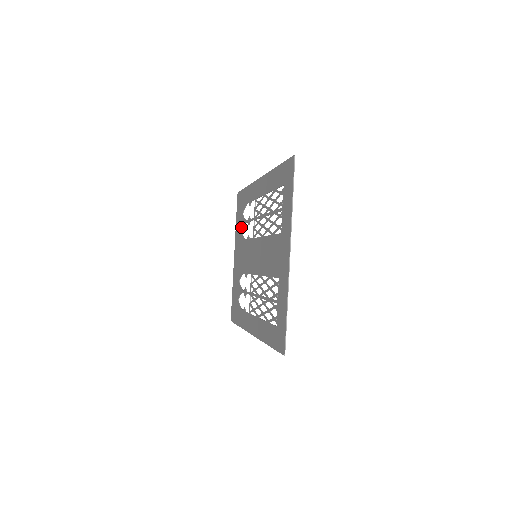
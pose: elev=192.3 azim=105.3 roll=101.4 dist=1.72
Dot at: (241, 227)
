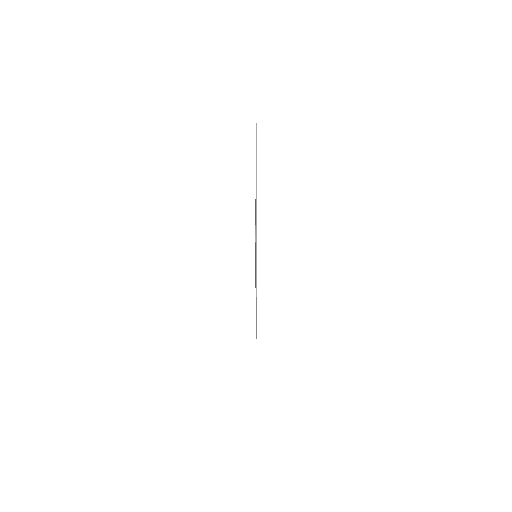
Dot at: (255, 255)
